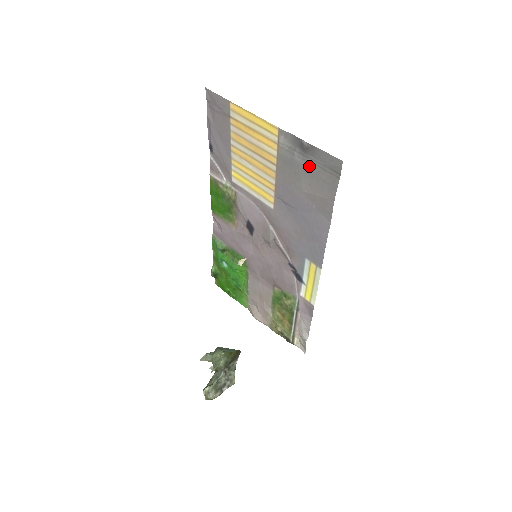
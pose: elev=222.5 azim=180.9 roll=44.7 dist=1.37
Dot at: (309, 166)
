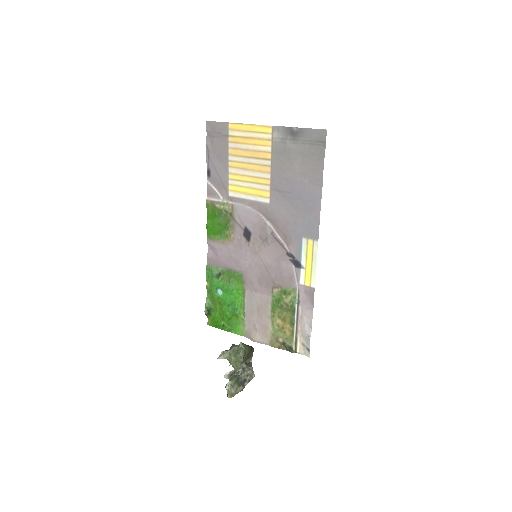
Dot at: (300, 147)
